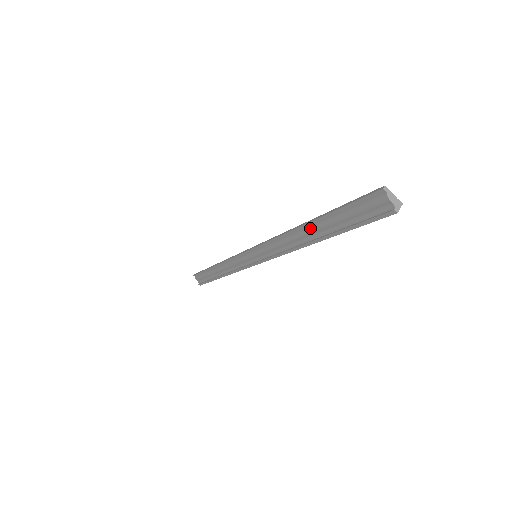
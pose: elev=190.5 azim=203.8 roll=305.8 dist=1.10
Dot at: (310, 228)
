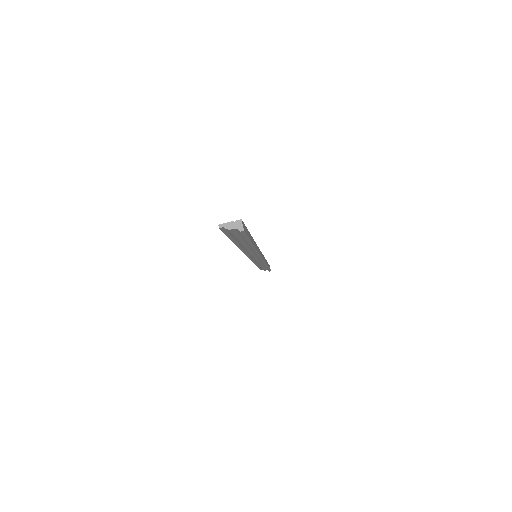
Dot at: (240, 245)
